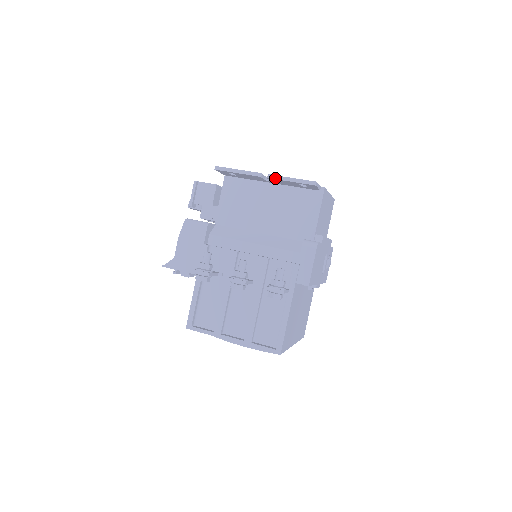
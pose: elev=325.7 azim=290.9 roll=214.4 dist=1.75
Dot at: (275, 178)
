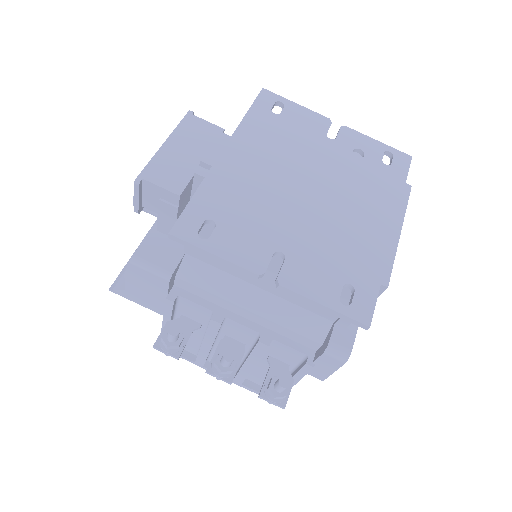
Dot at: (290, 294)
